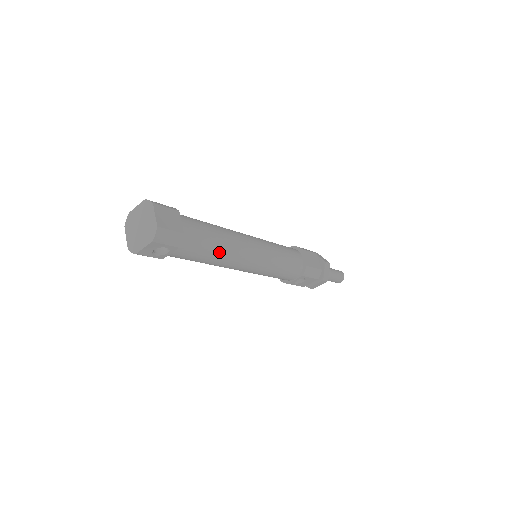
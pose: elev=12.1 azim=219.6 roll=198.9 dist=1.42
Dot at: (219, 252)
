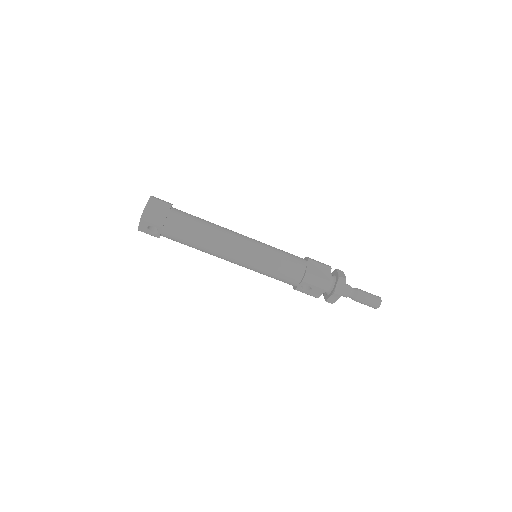
Dot at: (202, 239)
